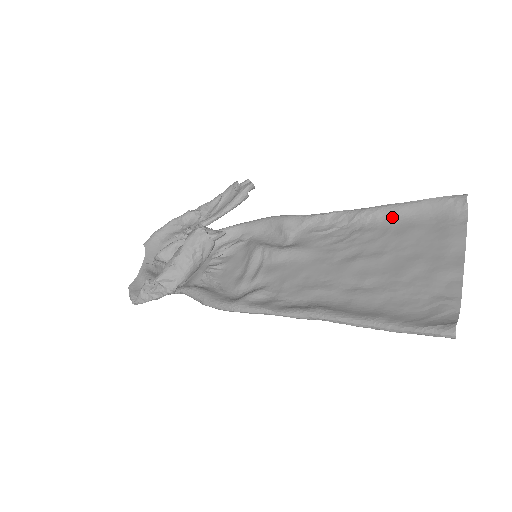
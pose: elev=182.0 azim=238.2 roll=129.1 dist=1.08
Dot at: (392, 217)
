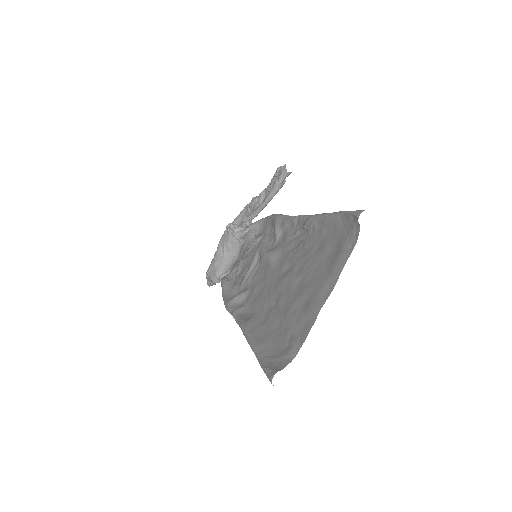
Dot at: (322, 229)
